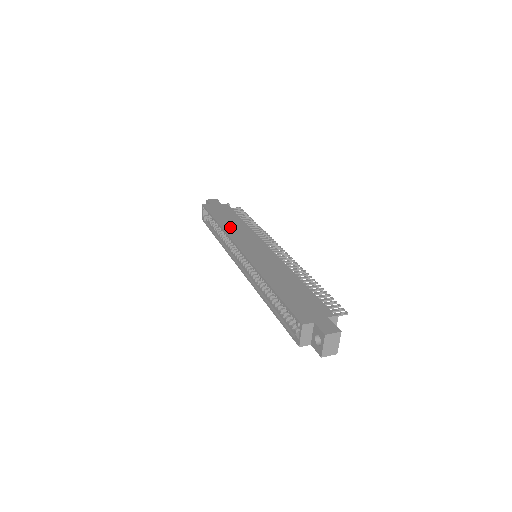
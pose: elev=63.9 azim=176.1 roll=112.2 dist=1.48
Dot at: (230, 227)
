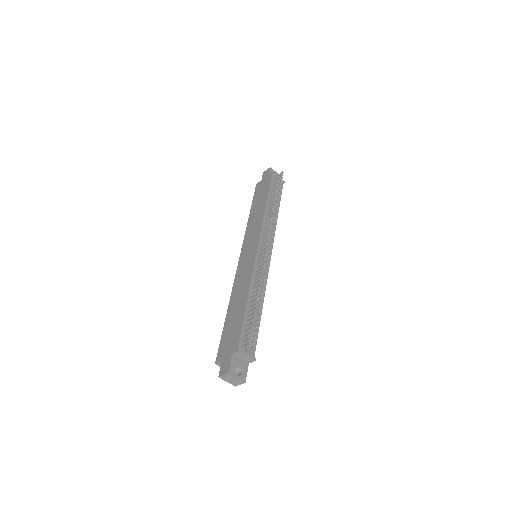
Dot at: (252, 220)
